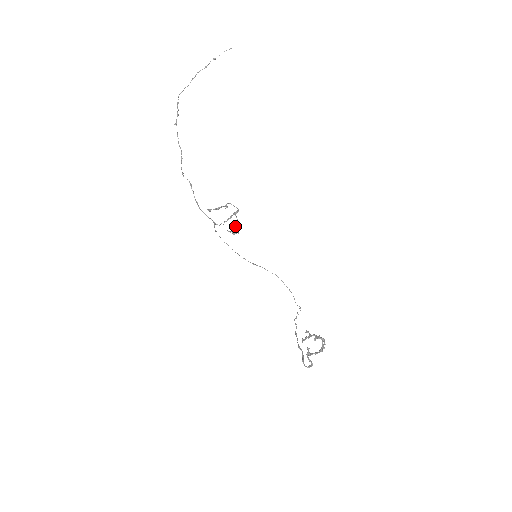
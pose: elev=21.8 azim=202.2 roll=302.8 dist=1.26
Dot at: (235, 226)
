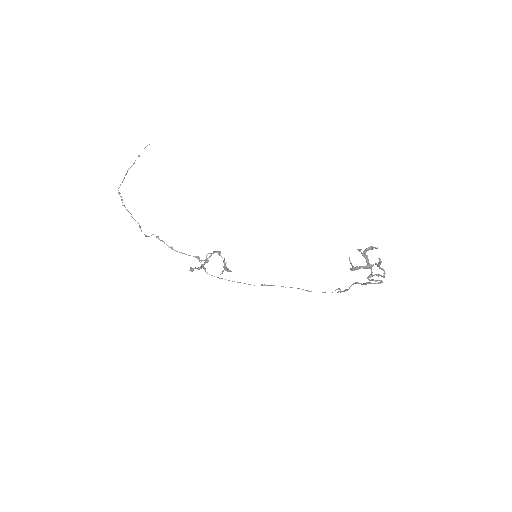
Dot at: (223, 262)
